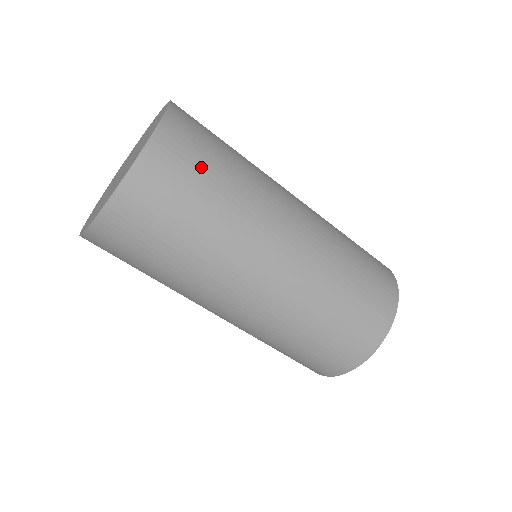
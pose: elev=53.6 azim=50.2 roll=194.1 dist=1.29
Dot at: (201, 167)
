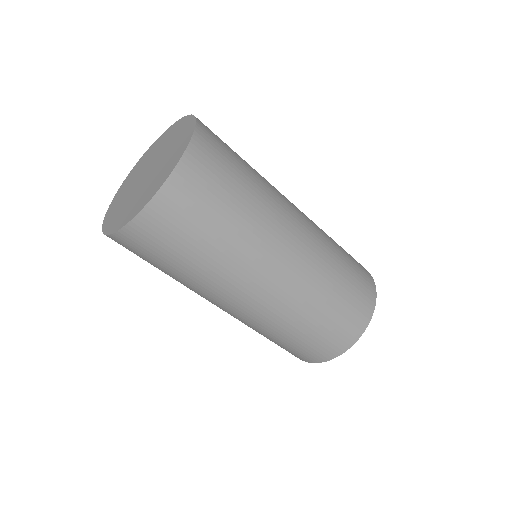
Dot at: (213, 202)
